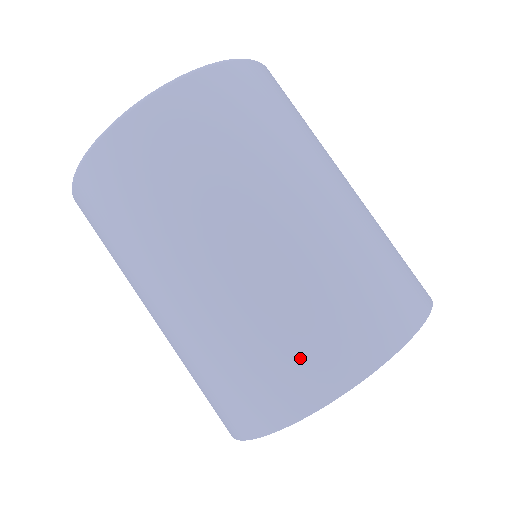
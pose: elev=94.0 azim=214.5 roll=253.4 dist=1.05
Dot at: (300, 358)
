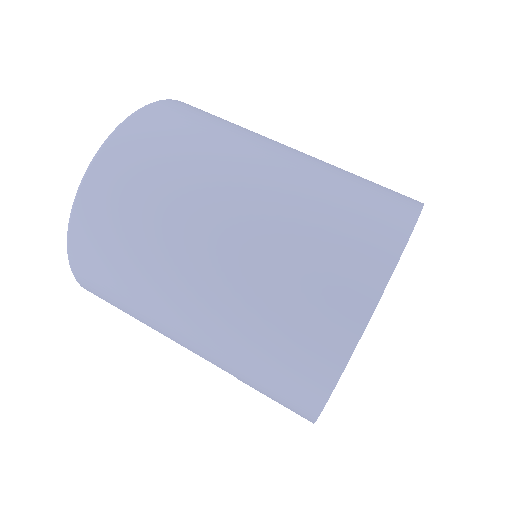
Dot at: (320, 295)
